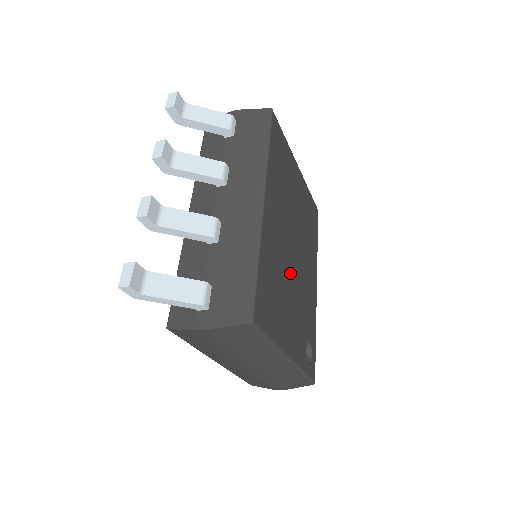
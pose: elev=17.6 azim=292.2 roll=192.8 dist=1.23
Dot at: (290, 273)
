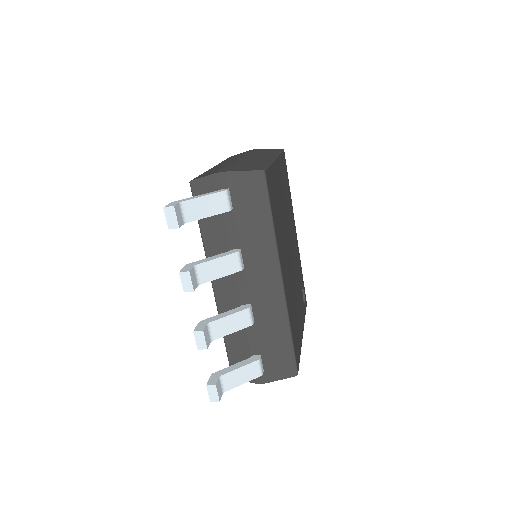
Dot at: (293, 279)
